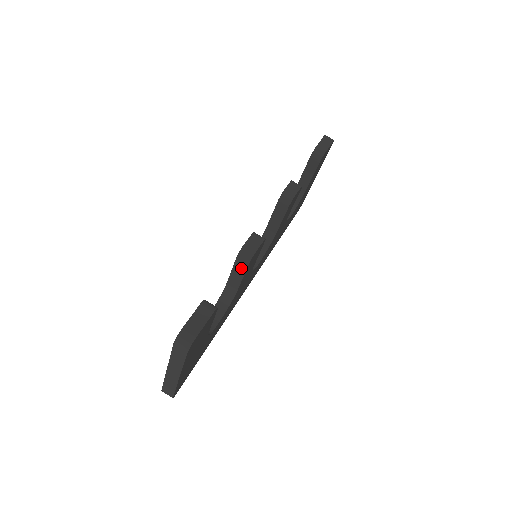
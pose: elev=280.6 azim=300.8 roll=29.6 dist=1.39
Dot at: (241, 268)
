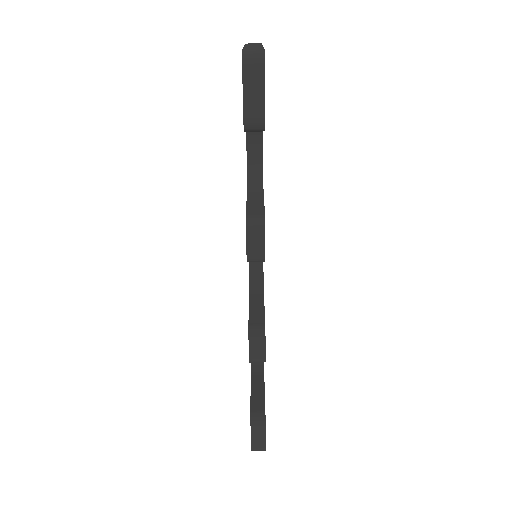
Dot at: occluded
